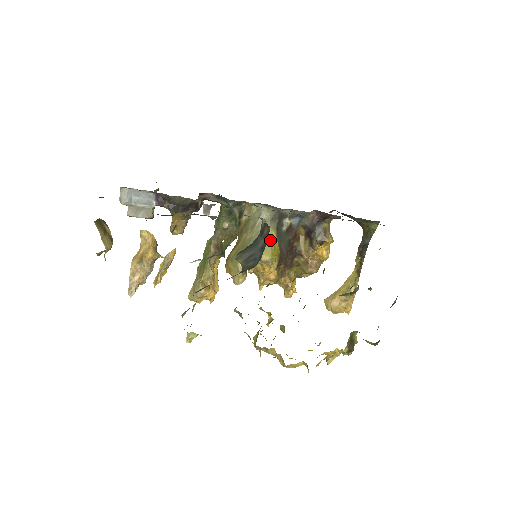
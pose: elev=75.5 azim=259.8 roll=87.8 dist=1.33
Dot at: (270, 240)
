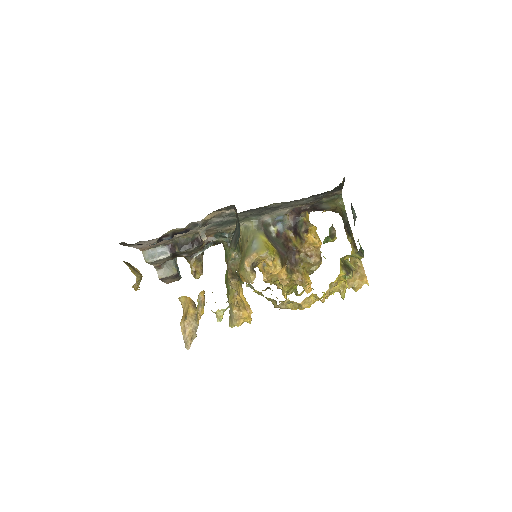
Dot at: (262, 241)
